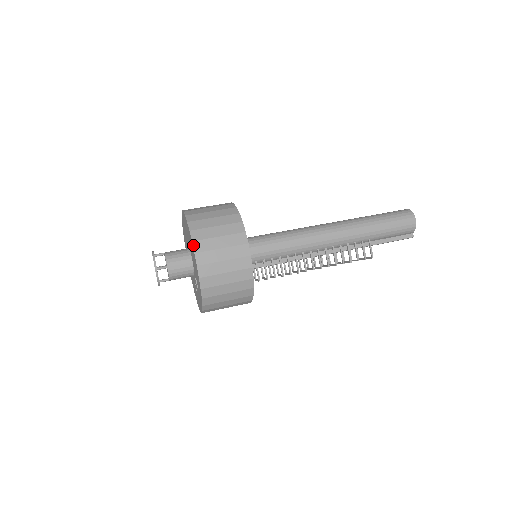
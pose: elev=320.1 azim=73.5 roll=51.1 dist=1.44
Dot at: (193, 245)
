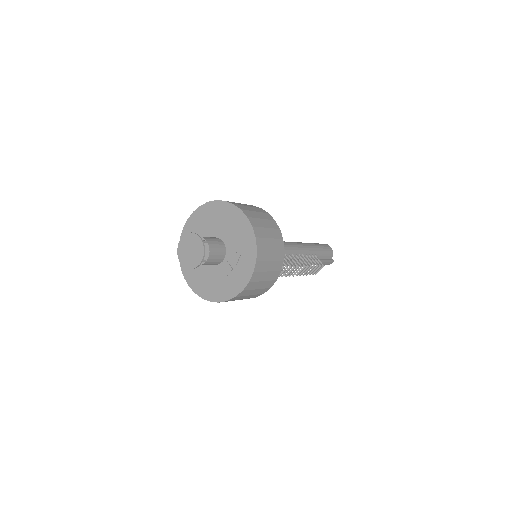
Dot at: (235, 205)
